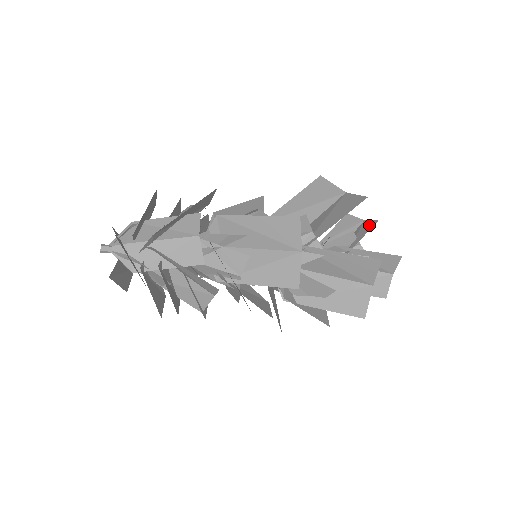
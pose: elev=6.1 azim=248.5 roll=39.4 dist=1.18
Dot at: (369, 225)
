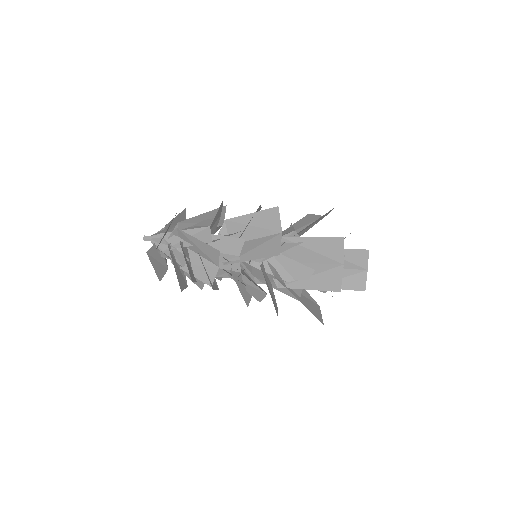
Dot at: (345, 237)
